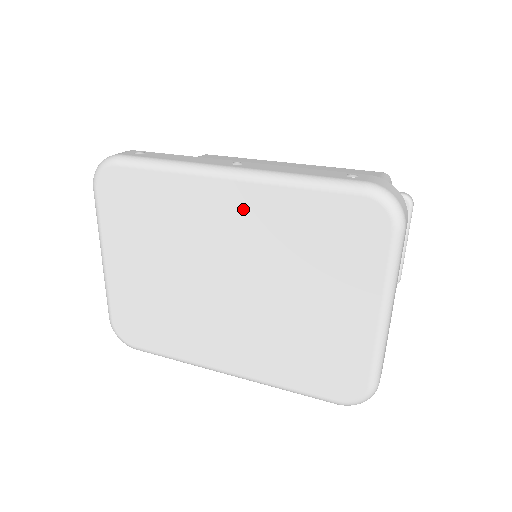
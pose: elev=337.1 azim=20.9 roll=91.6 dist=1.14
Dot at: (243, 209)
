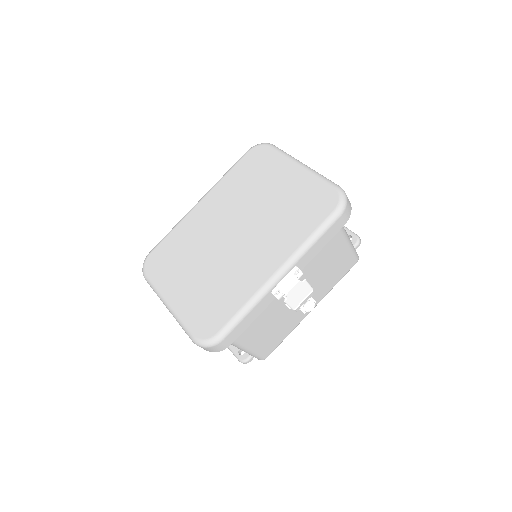
Dot at: (214, 203)
